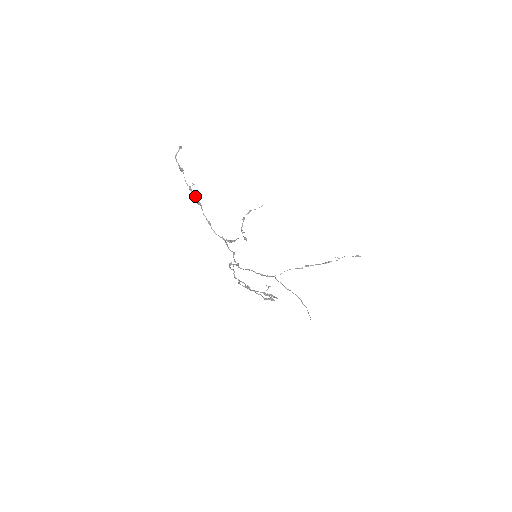
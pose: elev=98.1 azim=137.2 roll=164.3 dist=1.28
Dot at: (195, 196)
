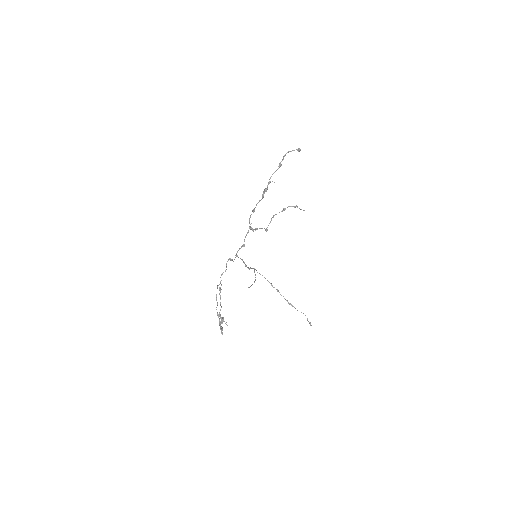
Dot at: (266, 191)
